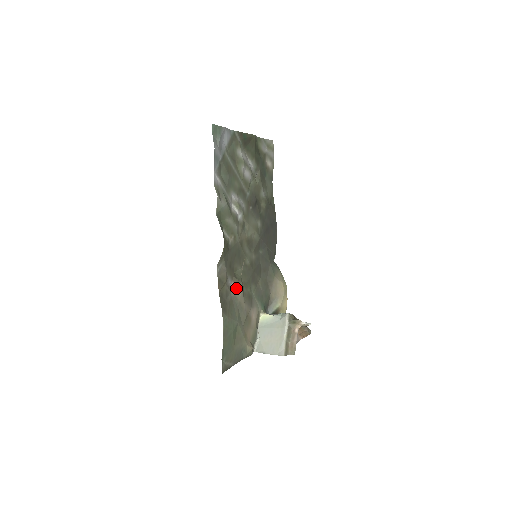
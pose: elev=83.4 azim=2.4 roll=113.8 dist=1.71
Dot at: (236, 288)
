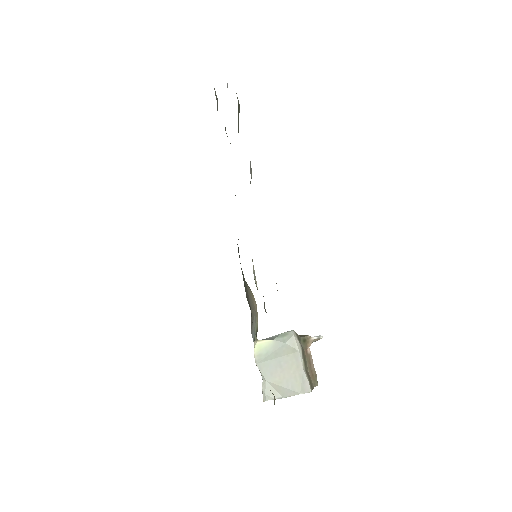
Dot at: occluded
